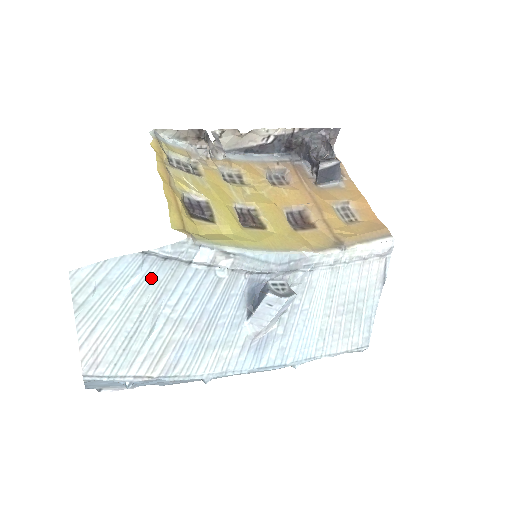
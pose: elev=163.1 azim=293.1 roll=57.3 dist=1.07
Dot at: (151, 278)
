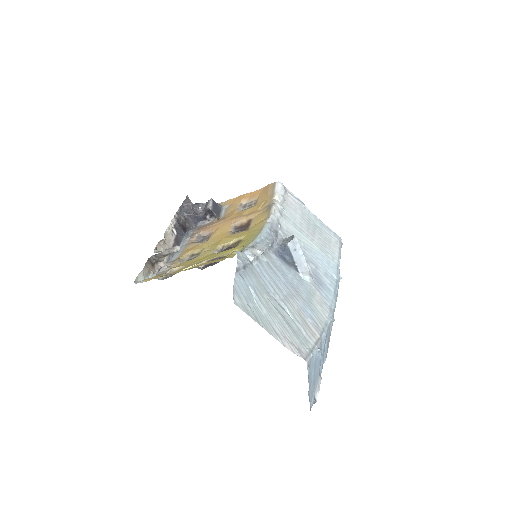
Dot at: (253, 284)
